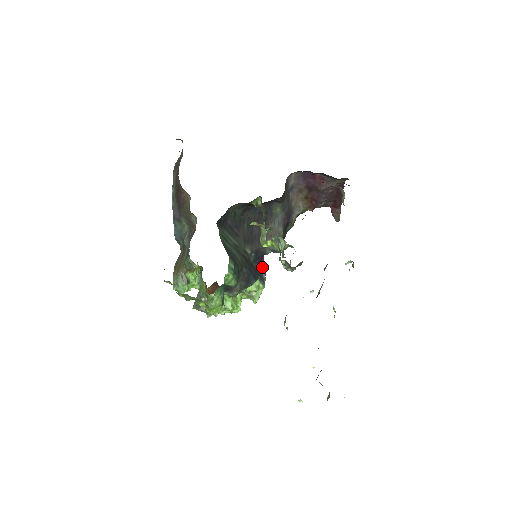
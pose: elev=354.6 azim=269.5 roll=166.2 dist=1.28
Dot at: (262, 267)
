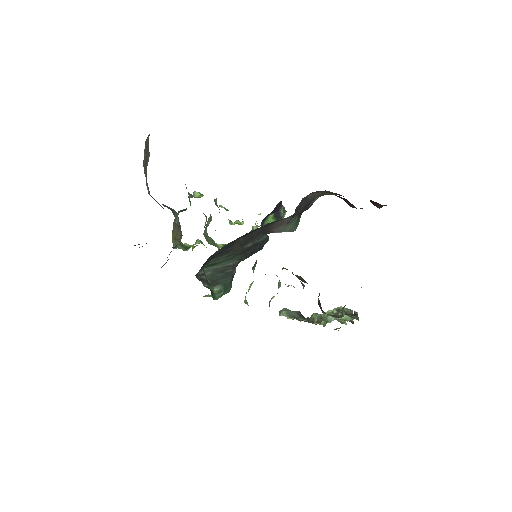
Dot at: (280, 208)
